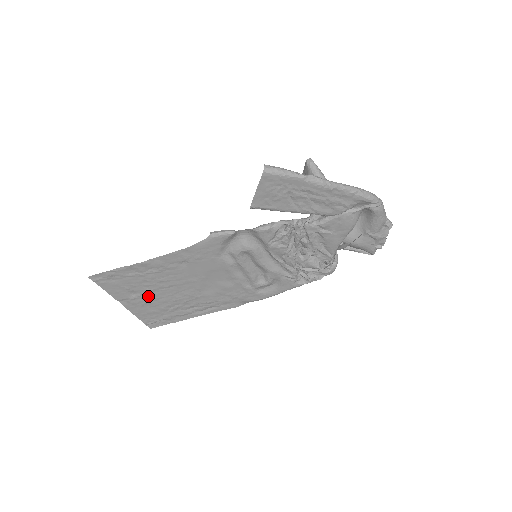
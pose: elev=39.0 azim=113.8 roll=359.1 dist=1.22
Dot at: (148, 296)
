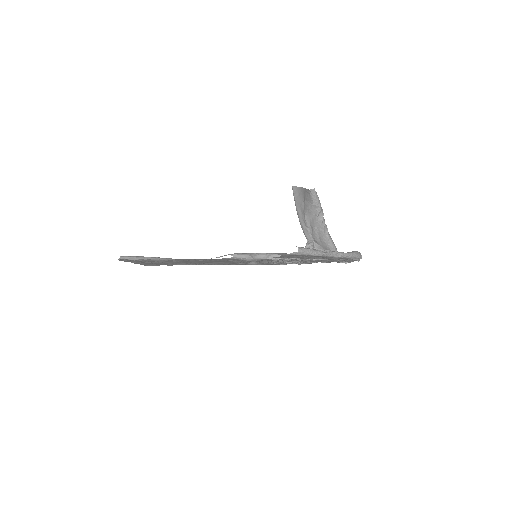
Dot at: (157, 262)
